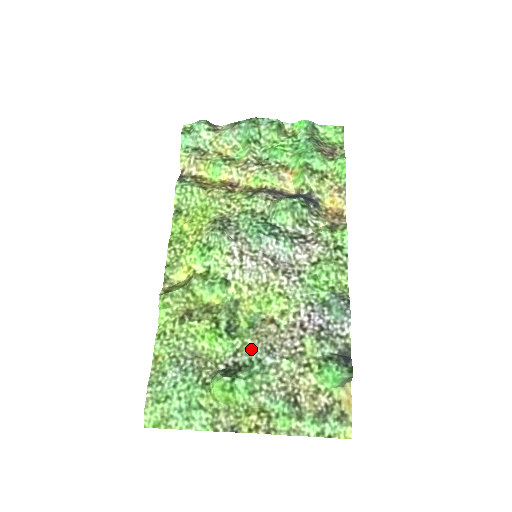
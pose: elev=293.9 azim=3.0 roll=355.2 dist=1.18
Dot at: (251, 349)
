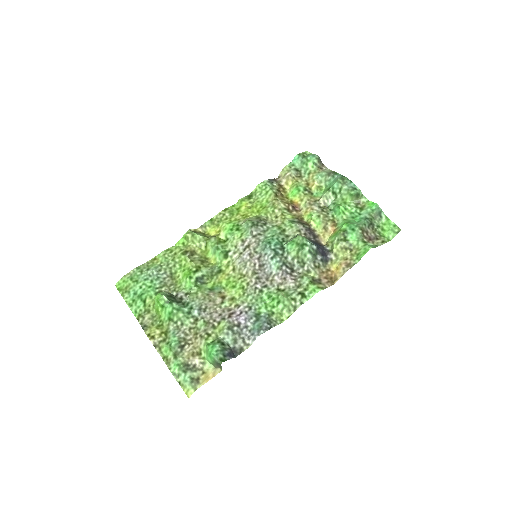
Dot at: (195, 299)
